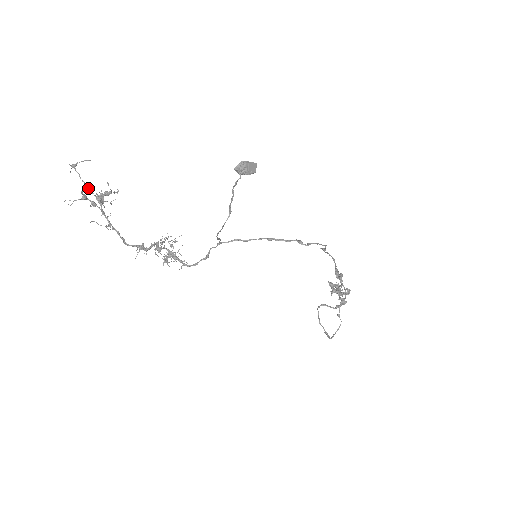
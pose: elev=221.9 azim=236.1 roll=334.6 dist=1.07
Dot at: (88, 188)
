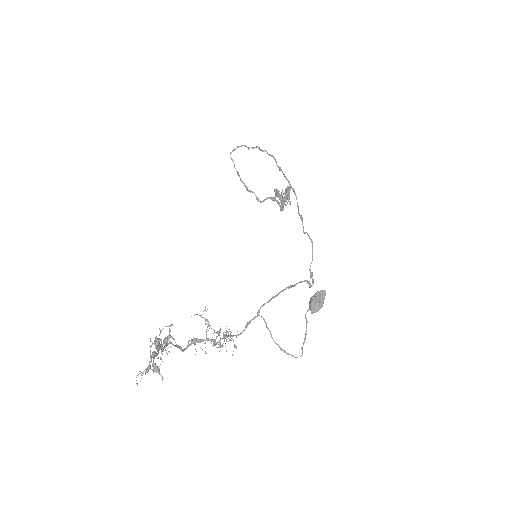
Dot at: (154, 357)
